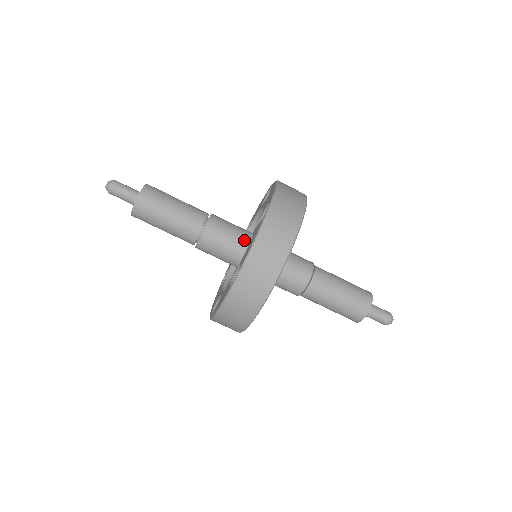
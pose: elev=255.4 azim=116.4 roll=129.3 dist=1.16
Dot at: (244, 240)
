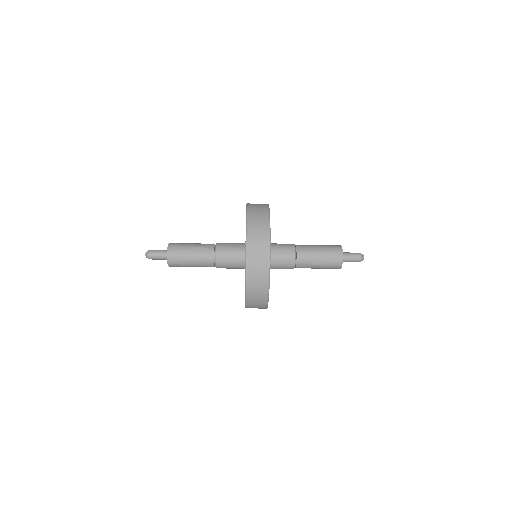
Dot at: (243, 261)
